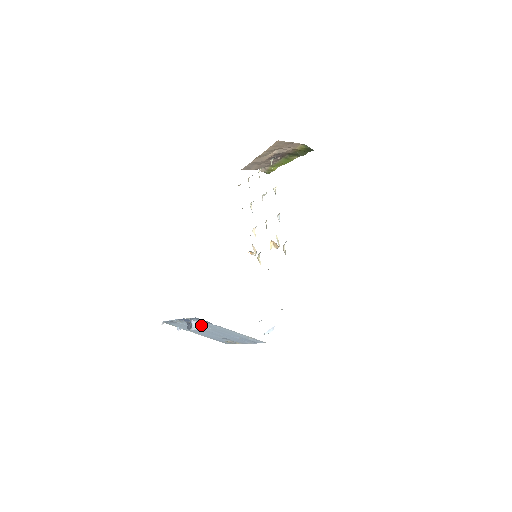
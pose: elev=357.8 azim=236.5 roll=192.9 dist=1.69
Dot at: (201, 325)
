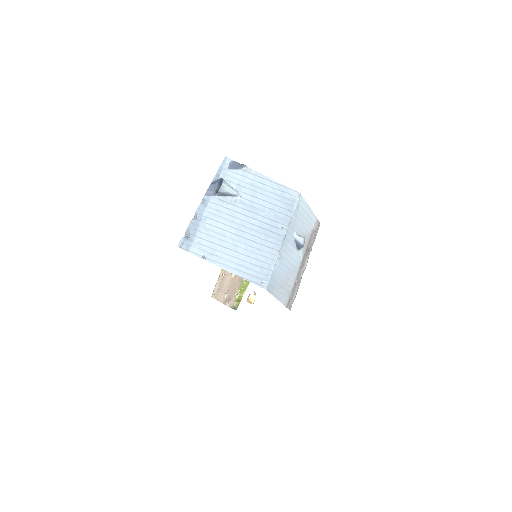
Dot at: (231, 187)
